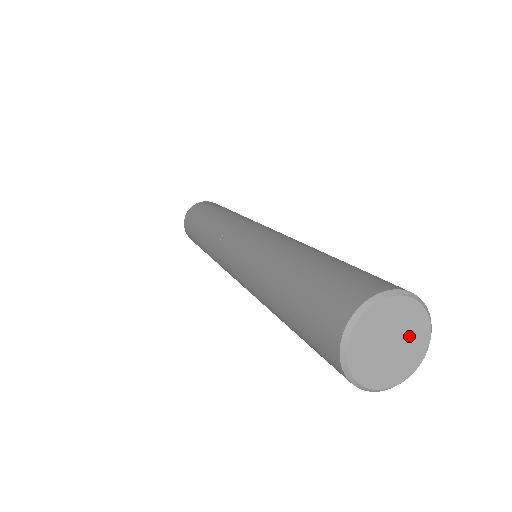
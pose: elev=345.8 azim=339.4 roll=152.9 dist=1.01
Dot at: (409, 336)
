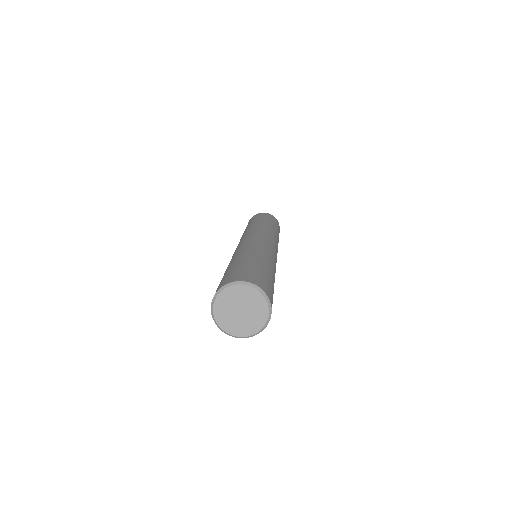
Dot at: (250, 319)
